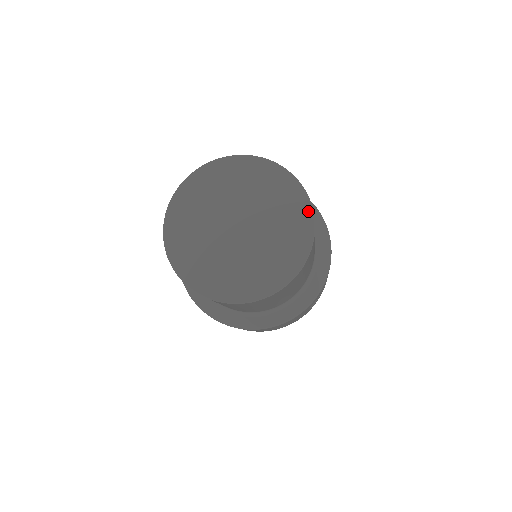
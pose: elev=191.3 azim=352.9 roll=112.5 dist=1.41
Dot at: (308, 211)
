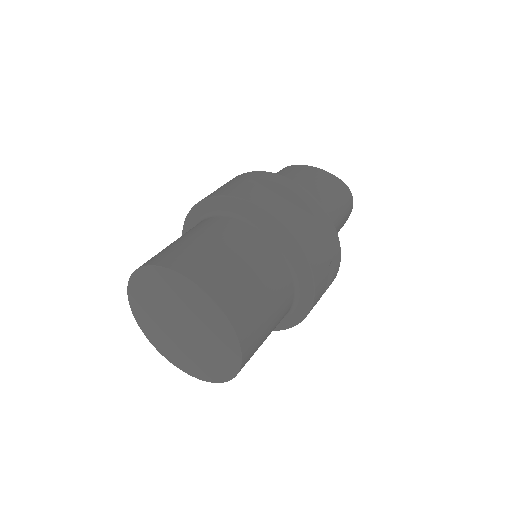
Dot at: (234, 339)
